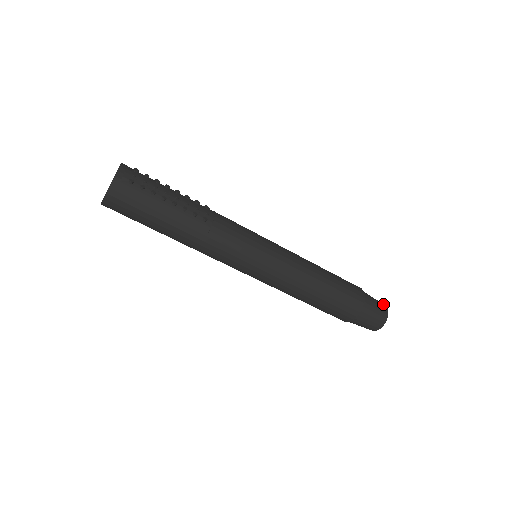
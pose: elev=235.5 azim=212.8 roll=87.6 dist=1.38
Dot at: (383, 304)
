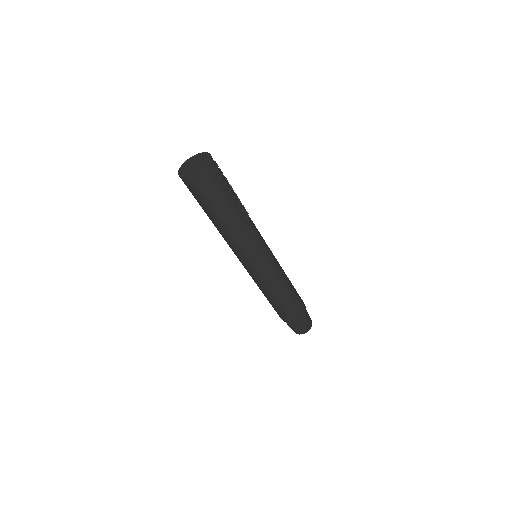
Dot at: occluded
